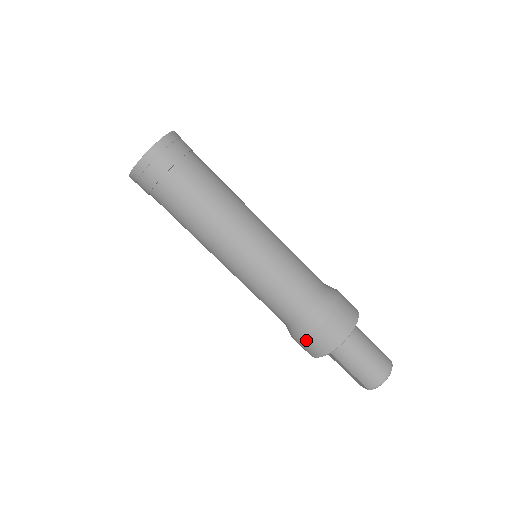
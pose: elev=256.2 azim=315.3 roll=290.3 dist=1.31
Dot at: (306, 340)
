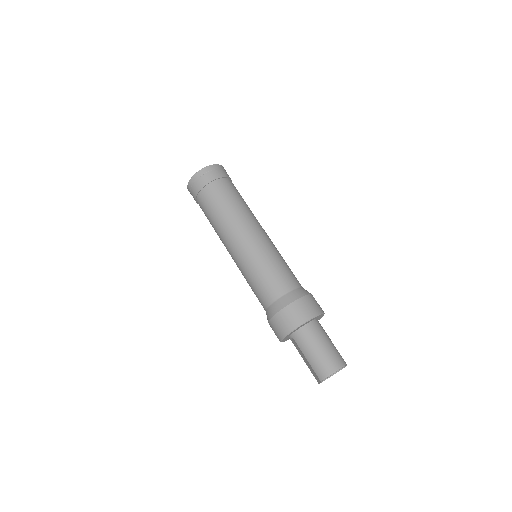
Dot at: (275, 319)
